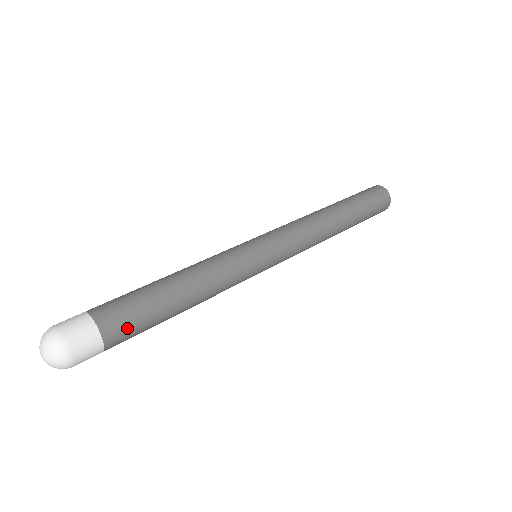
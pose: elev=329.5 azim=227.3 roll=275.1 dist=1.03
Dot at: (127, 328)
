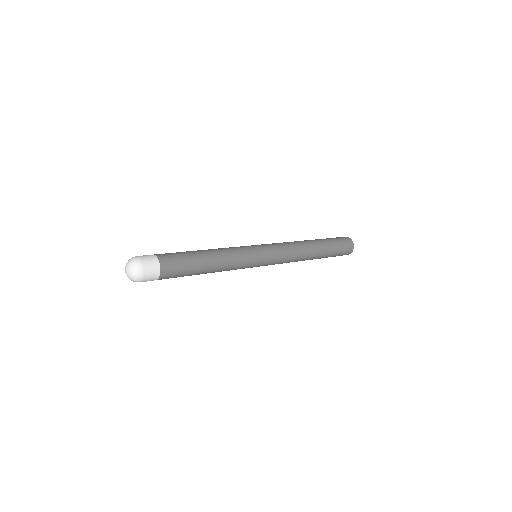
Dot at: (173, 259)
